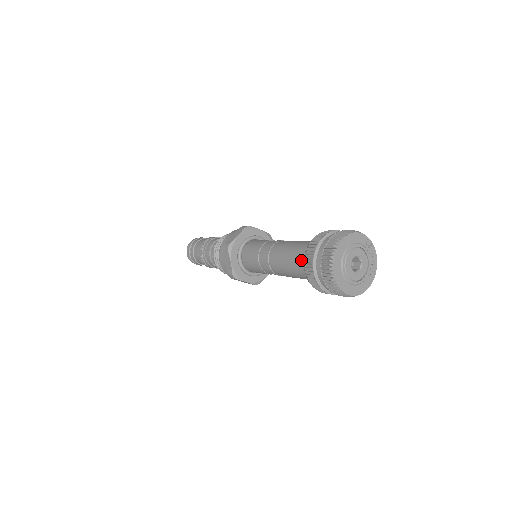
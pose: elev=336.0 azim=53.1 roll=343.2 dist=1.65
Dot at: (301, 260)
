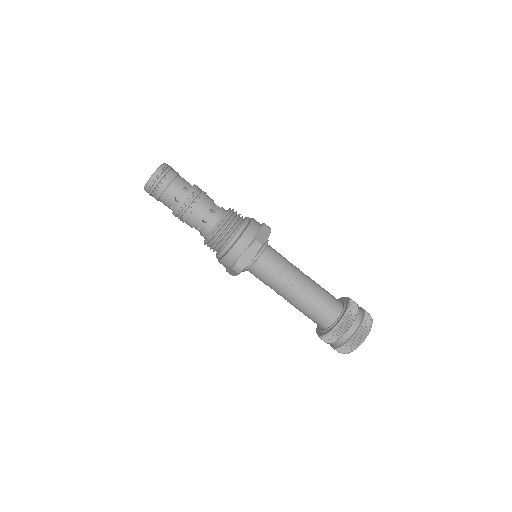
Dot at: (329, 312)
